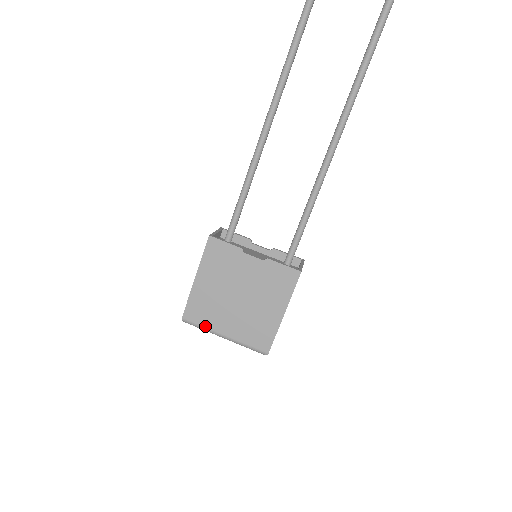
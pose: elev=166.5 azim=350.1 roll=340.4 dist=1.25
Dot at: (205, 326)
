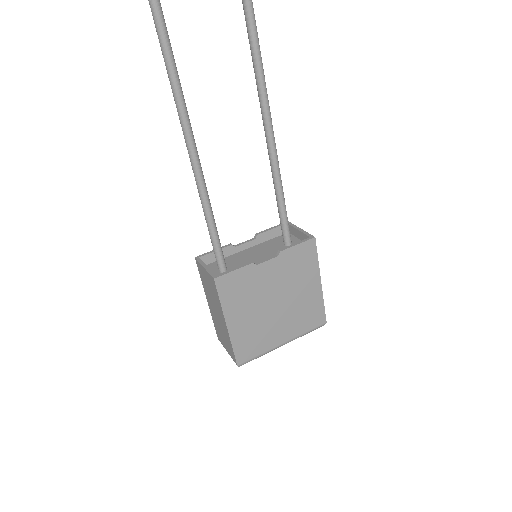
Dot at: (262, 352)
